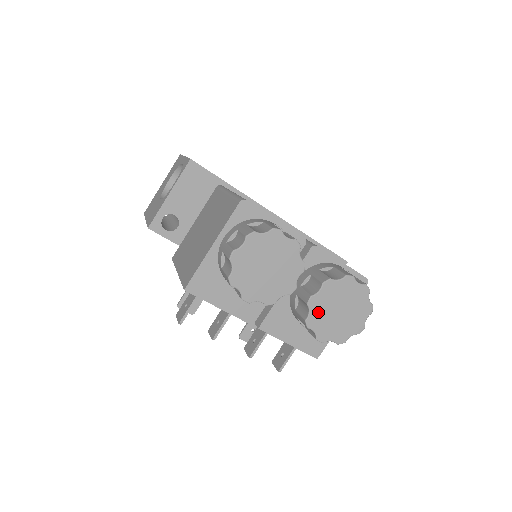
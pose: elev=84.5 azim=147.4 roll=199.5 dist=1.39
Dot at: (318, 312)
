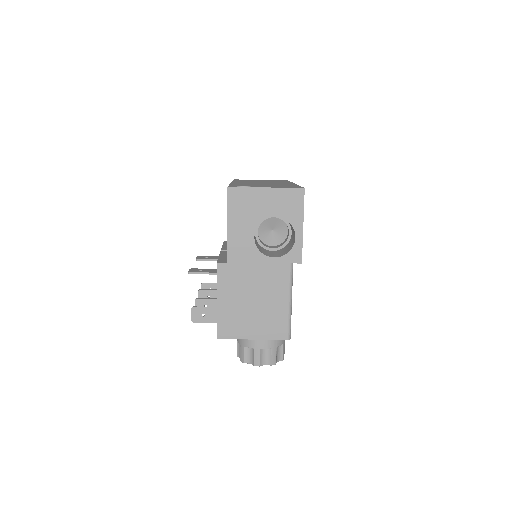
Dot at: occluded
